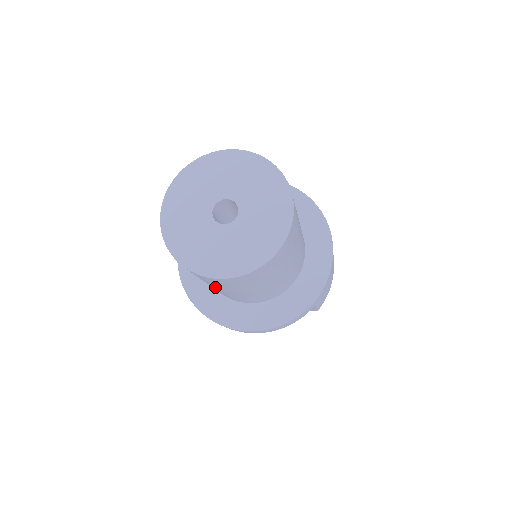
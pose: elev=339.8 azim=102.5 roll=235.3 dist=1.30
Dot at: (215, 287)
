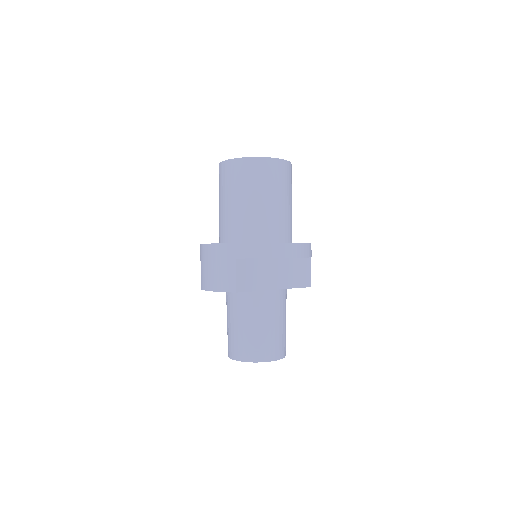
Dot at: (269, 196)
